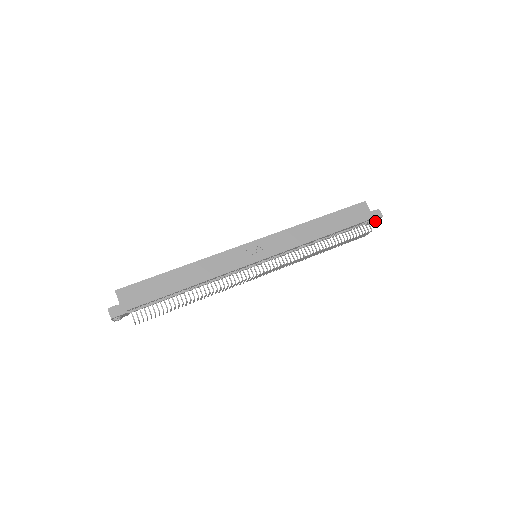
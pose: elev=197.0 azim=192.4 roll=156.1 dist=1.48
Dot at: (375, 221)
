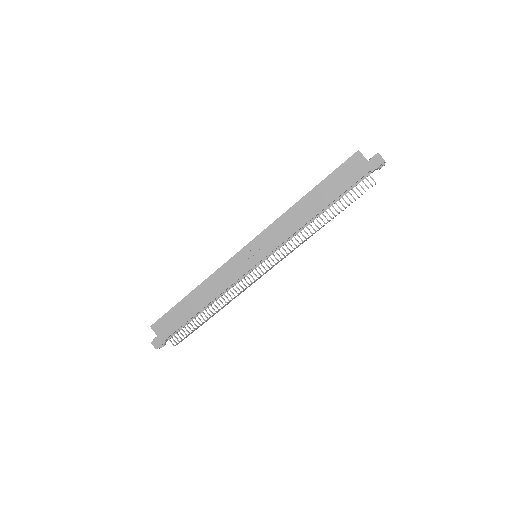
Dot at: (378, 168)
